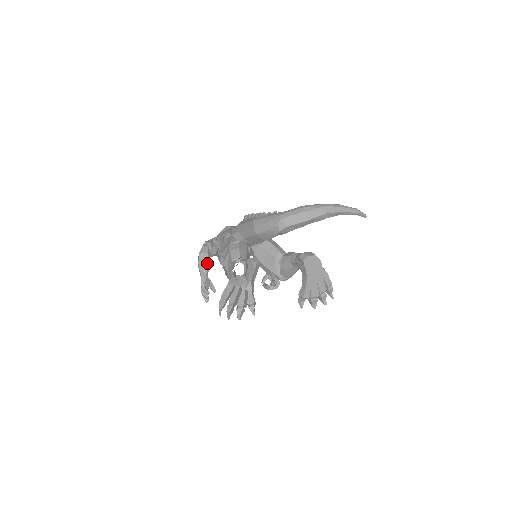
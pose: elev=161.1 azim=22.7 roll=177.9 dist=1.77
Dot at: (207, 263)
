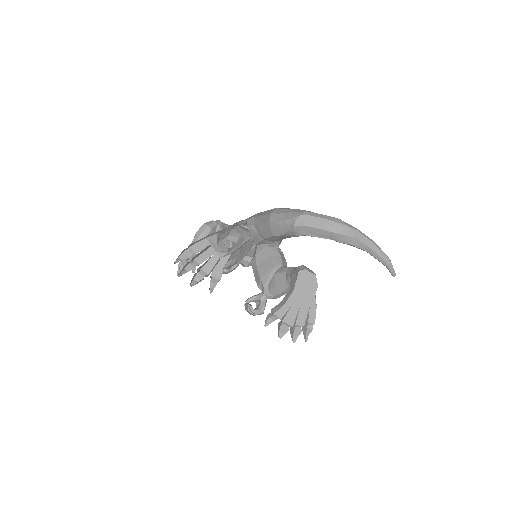
Dot at: occluded
